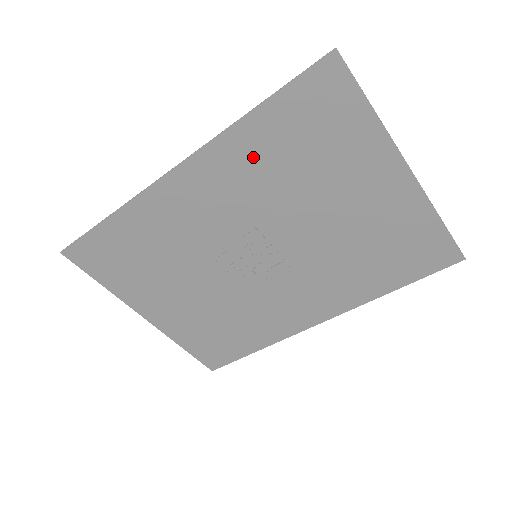
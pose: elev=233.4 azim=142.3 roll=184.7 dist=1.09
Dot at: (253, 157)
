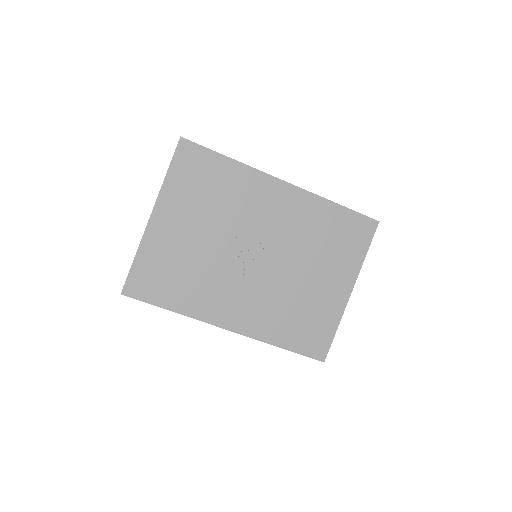
Dot at: (315, 217)
